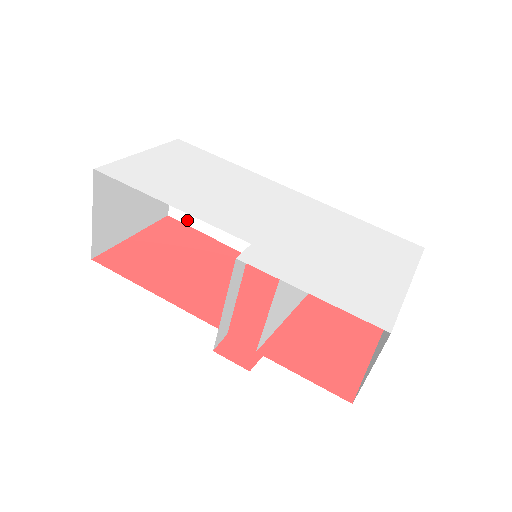
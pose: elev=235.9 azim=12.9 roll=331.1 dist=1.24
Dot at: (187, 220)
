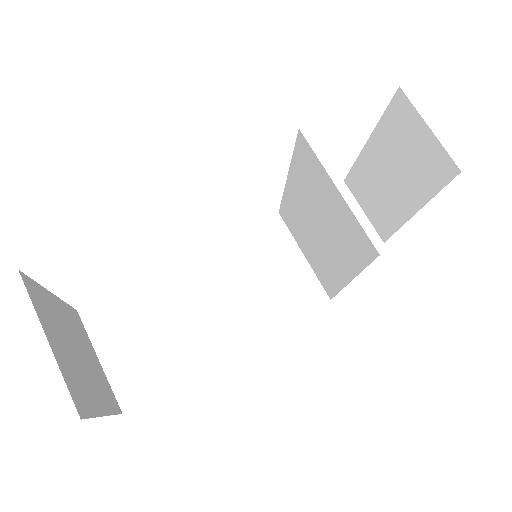
Dot at: (150, 390)
